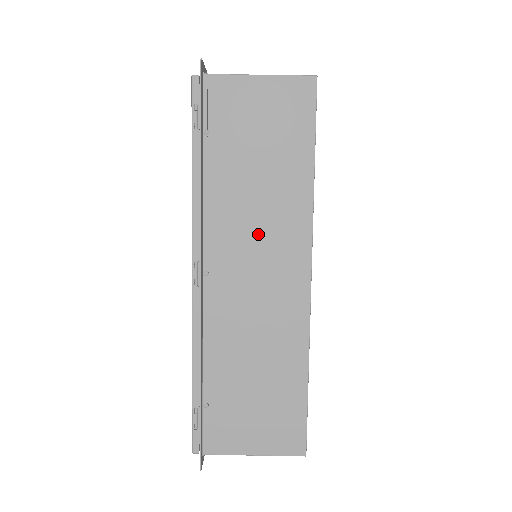
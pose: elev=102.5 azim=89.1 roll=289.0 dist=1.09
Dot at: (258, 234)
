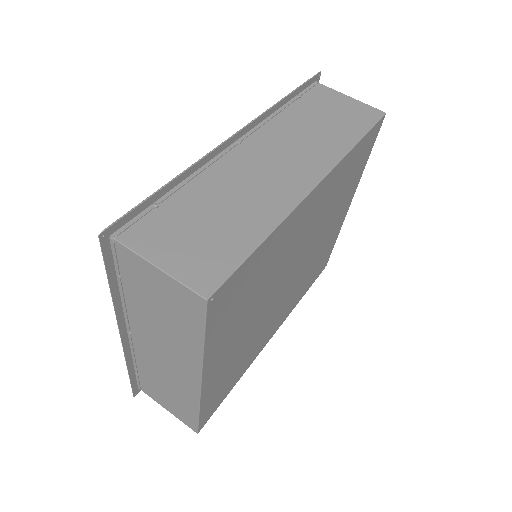
Dot at: (294, 146)
